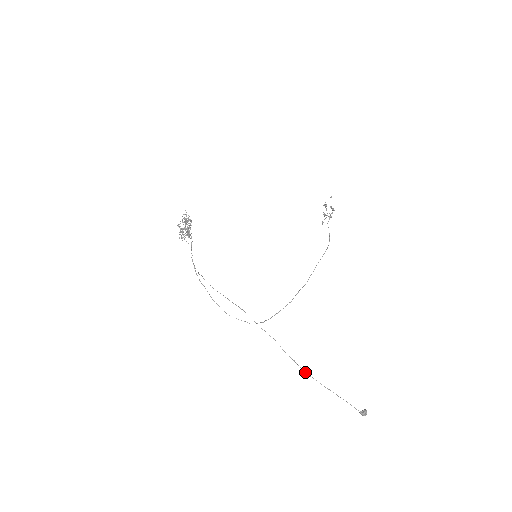
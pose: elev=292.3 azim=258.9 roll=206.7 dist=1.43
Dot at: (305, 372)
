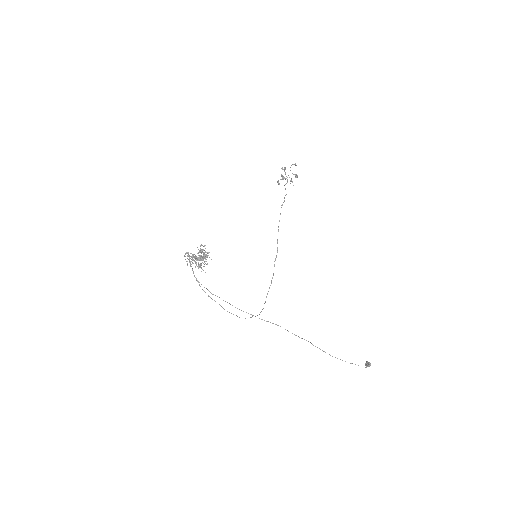
Dot at: occluded
